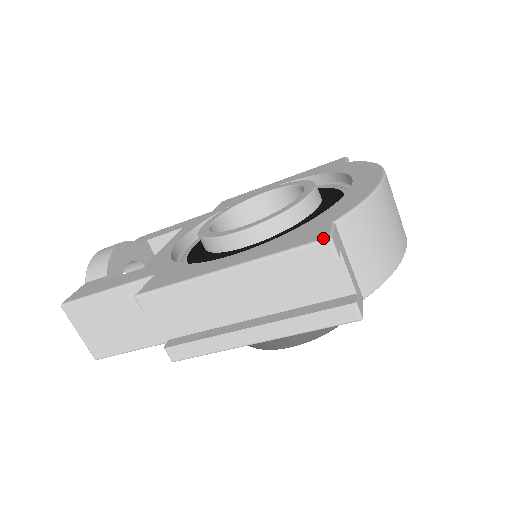
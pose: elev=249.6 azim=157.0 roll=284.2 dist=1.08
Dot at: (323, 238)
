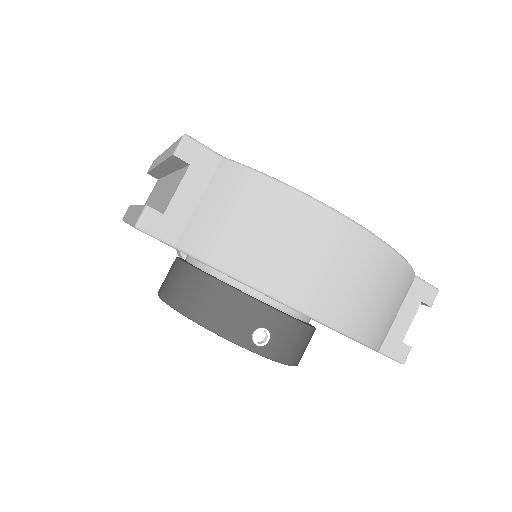
Dot at: (186, 135)
